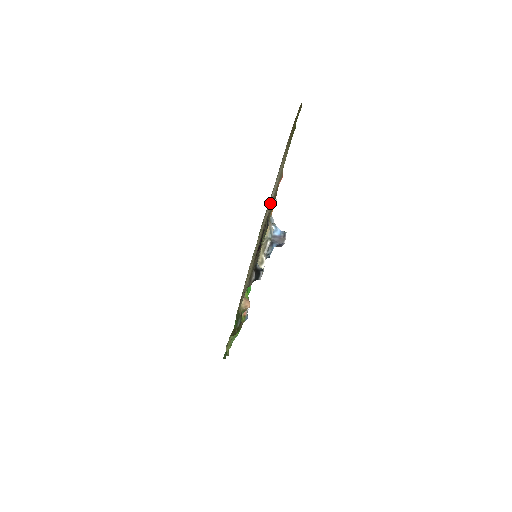
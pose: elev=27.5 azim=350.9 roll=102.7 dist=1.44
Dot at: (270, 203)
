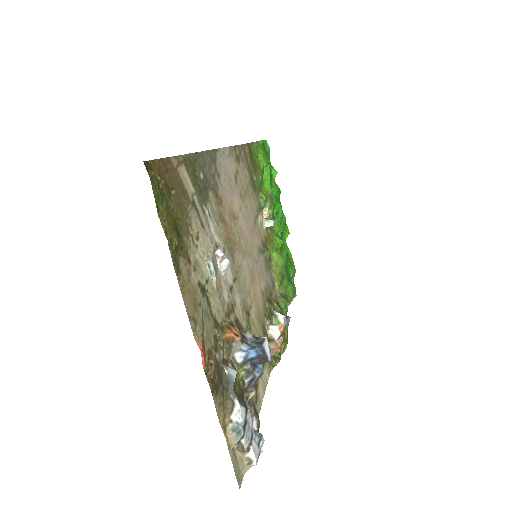
Dot at: (221, 276)
